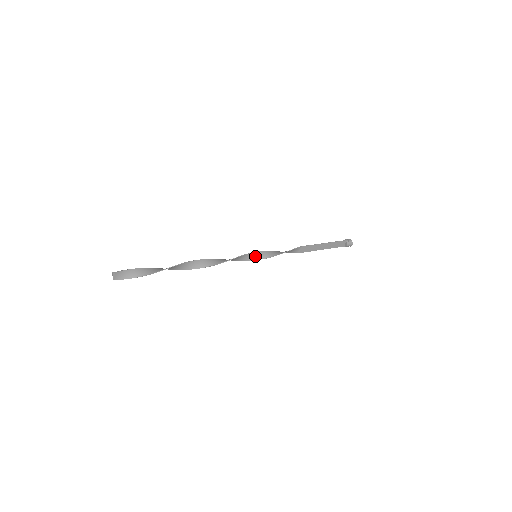
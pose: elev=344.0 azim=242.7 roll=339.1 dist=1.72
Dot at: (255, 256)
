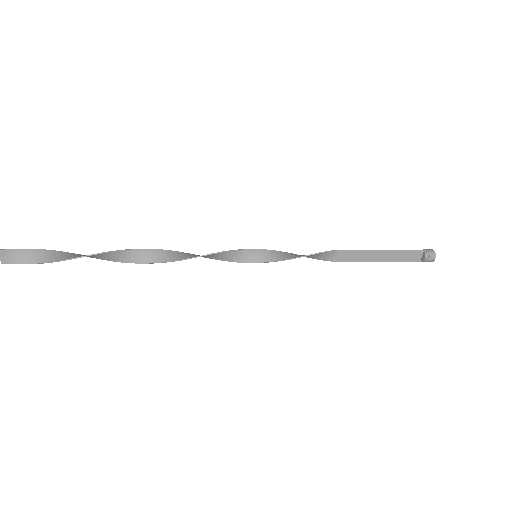
Dot at: (254, 256)
